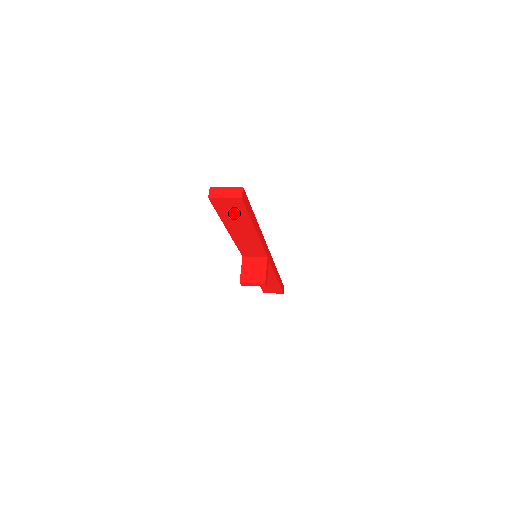
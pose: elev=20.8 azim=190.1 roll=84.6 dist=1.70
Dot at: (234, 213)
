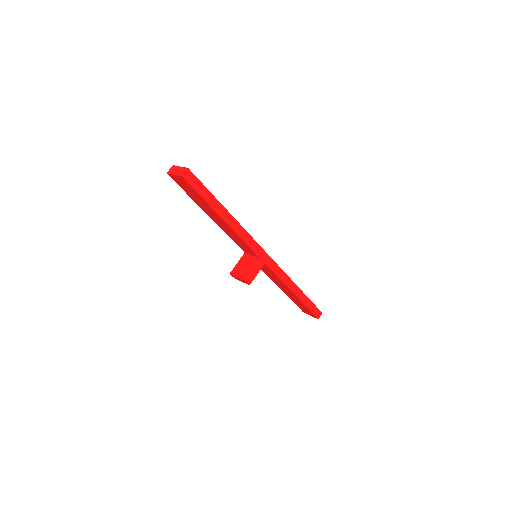
Dot at: (194, 194)
